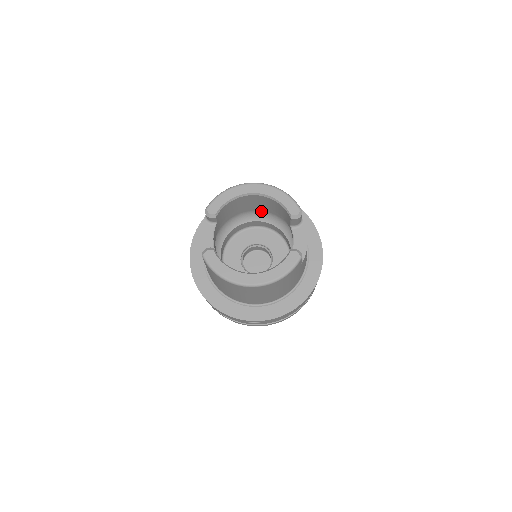
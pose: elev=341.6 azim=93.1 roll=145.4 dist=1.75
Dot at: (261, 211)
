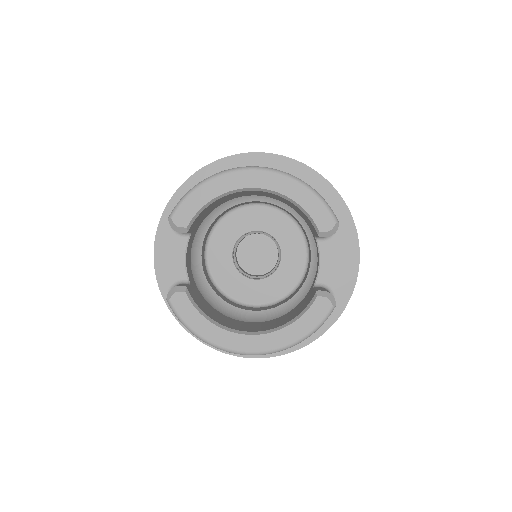
Dot at: occluded
